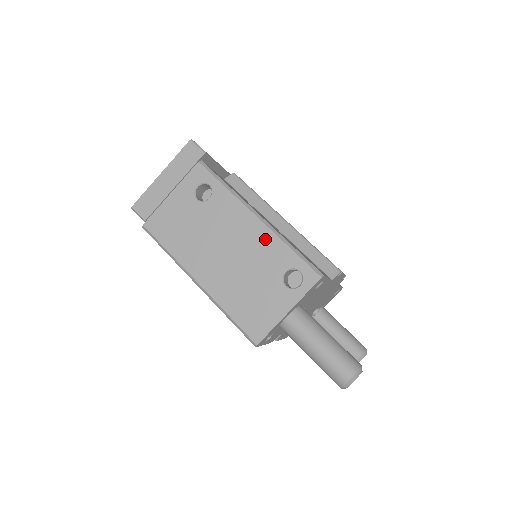
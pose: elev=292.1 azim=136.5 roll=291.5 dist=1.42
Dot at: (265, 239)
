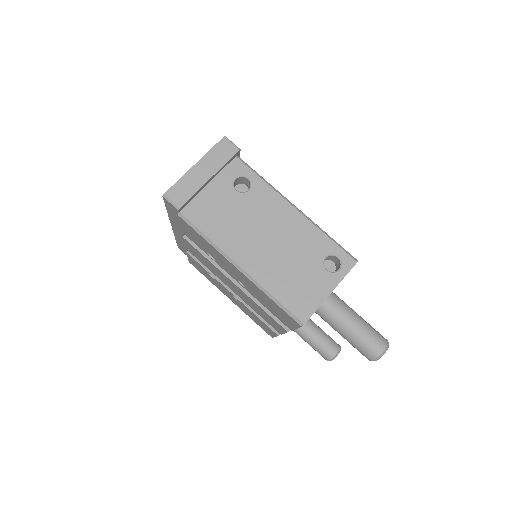
Dot at: (305, 229)
